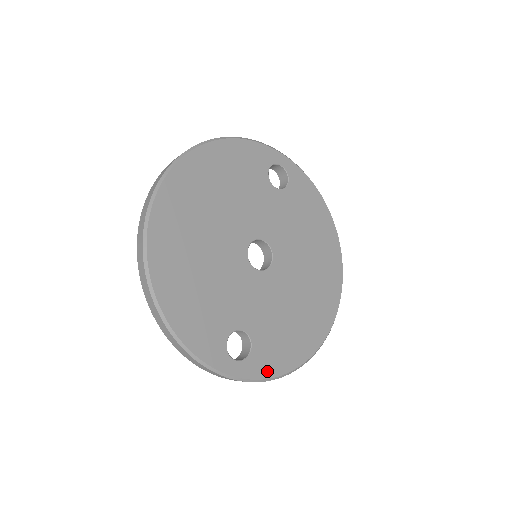
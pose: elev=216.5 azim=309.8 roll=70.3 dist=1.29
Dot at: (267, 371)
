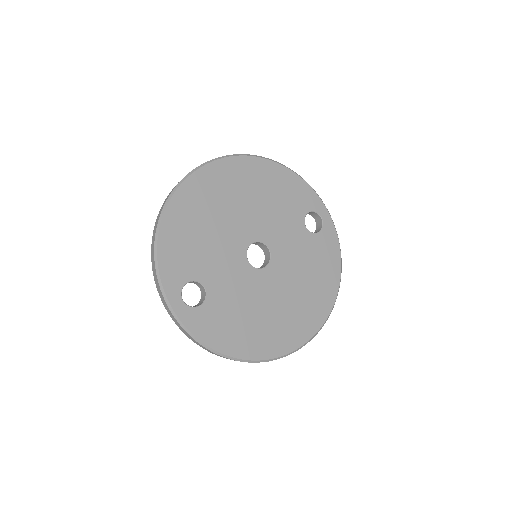
Dot at: (200, 332)
